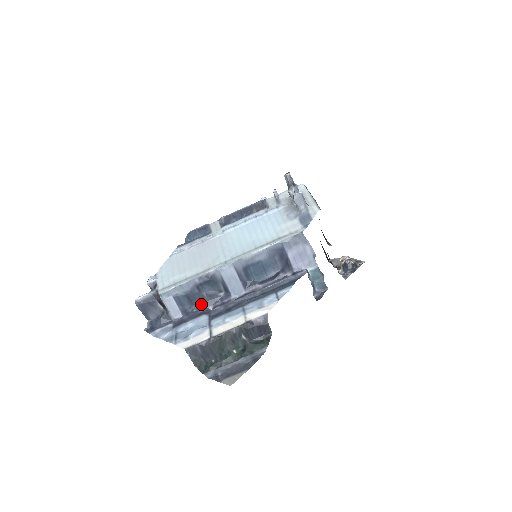
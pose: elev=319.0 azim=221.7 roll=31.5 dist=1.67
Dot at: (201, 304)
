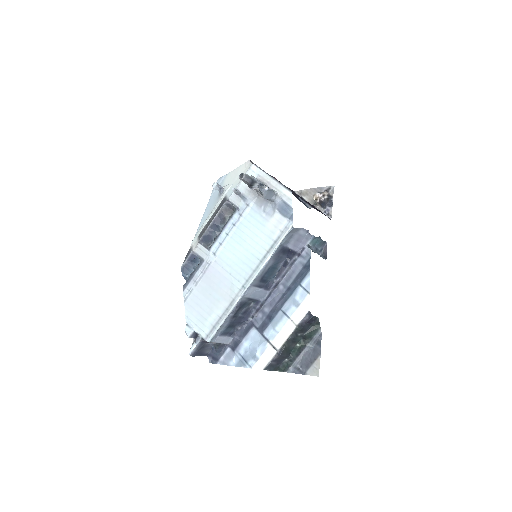
Dot at: (241, 322)
